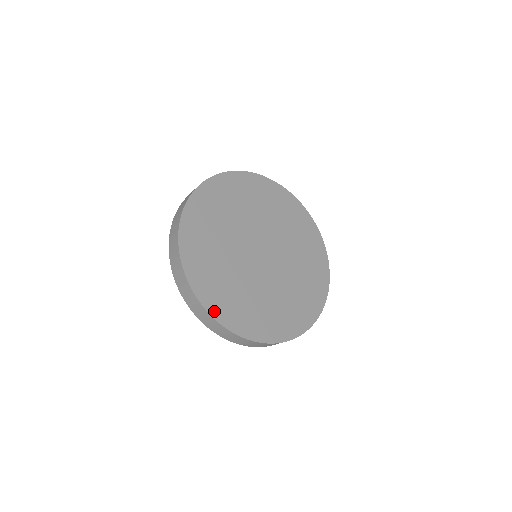
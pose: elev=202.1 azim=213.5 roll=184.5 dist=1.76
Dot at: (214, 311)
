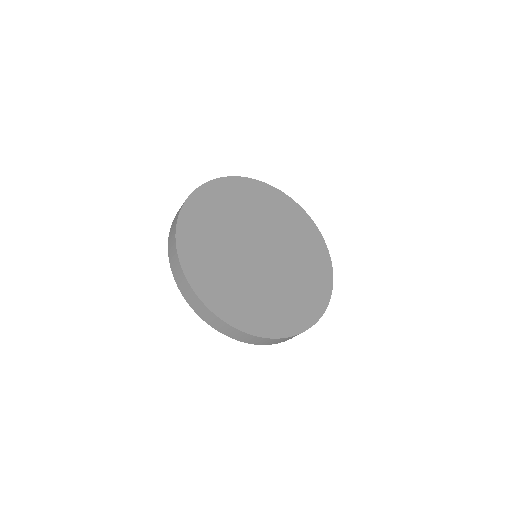
Dot at: (195, 284)
